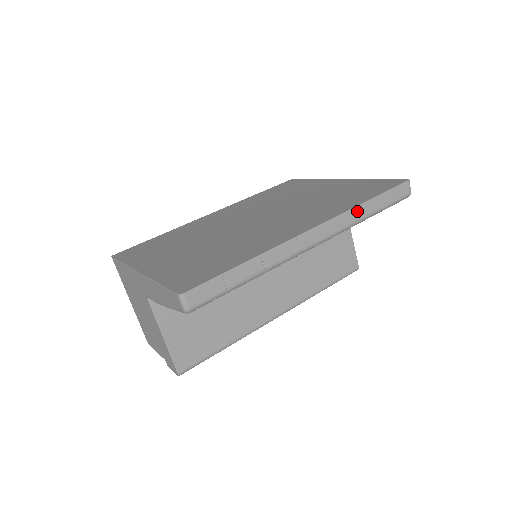
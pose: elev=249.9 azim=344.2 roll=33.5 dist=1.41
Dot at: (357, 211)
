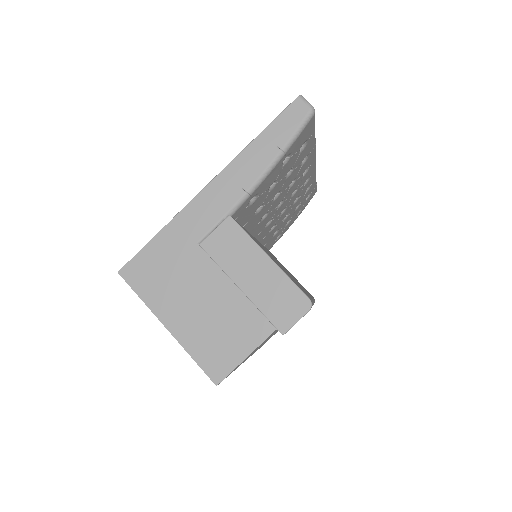
Dot at: occluded
